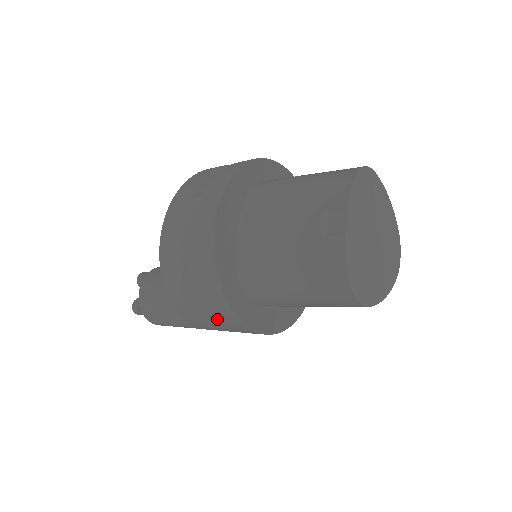
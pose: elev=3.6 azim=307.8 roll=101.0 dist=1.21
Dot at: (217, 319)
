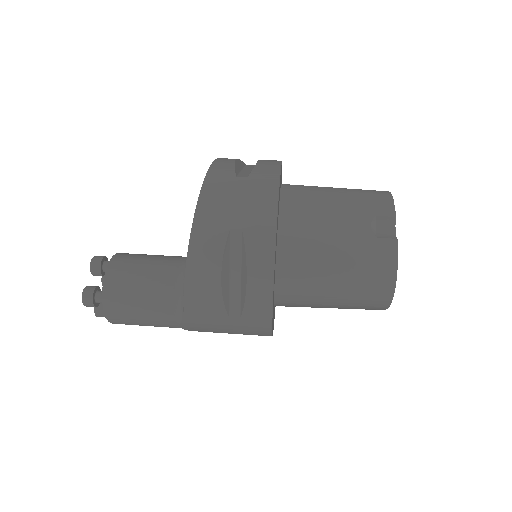
Dot at: (233, 310)
